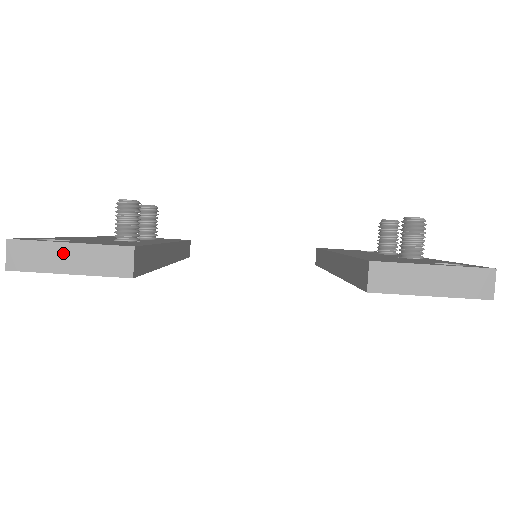
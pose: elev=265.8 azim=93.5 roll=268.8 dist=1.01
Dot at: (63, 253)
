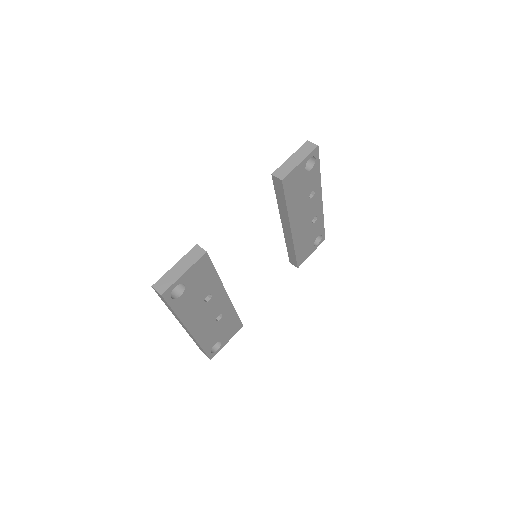
Dot at: (175, 270)
